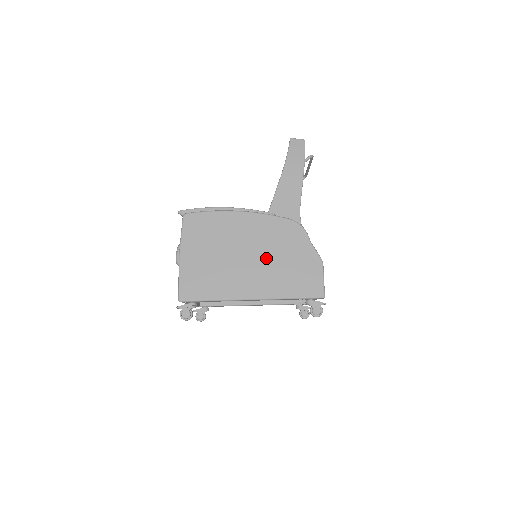
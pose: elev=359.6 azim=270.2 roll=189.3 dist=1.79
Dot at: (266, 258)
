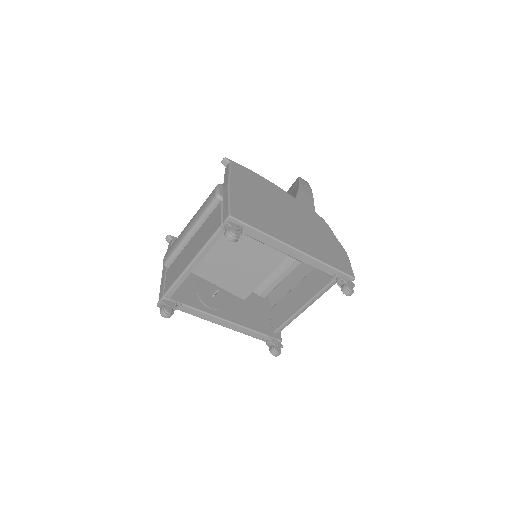
Dot at: (304, 227)
